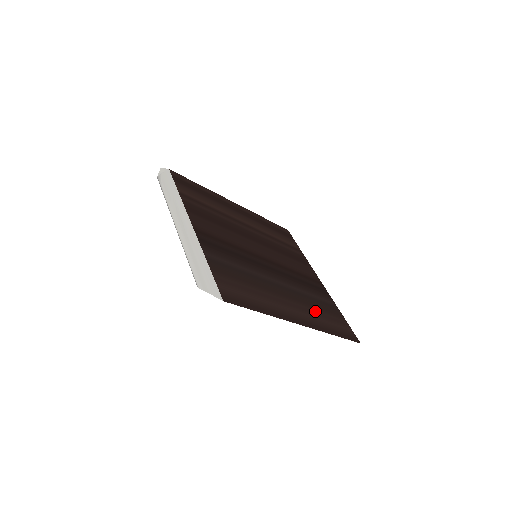
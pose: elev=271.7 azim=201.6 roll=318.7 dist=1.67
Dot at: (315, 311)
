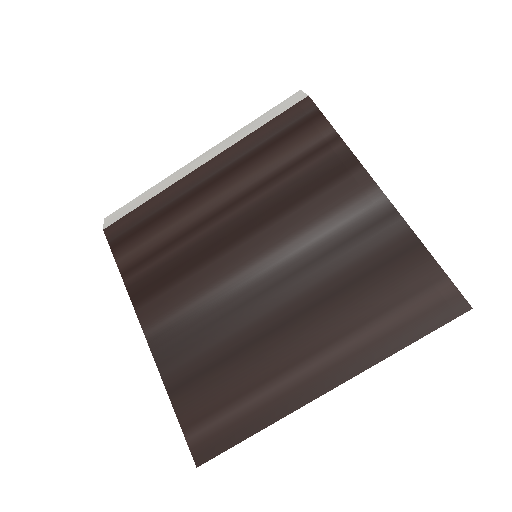
Dot at: (360, 316)
